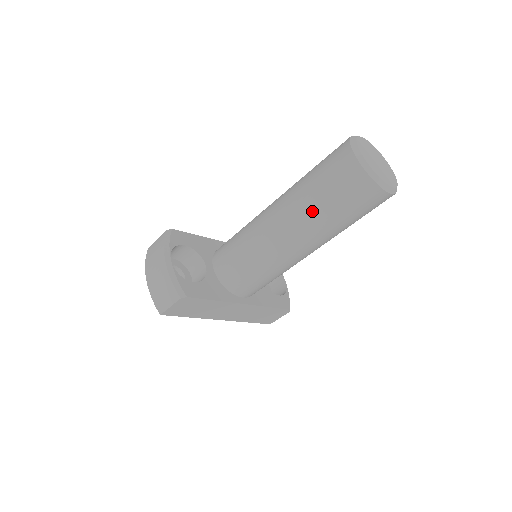
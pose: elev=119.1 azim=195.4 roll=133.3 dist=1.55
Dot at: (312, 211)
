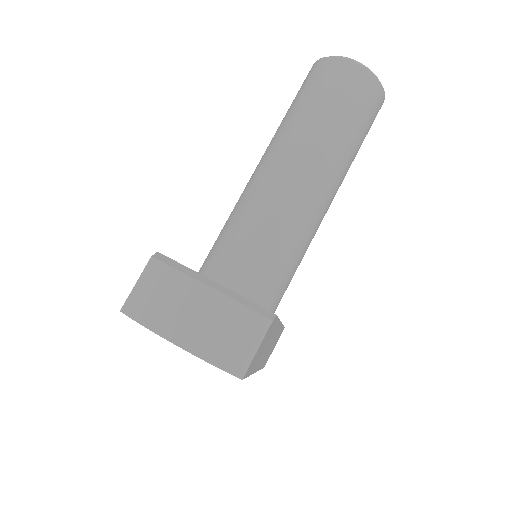
Dot at: (337, 140)
